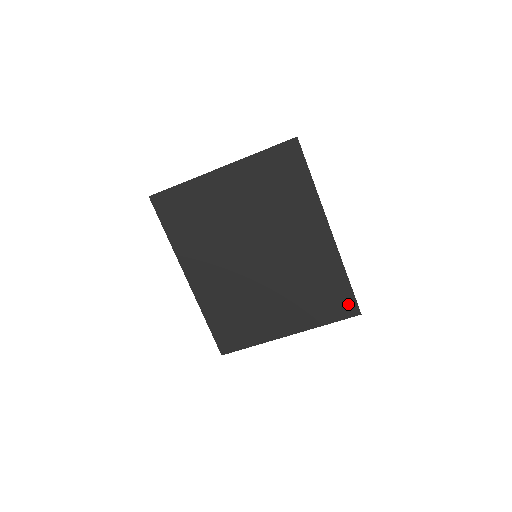
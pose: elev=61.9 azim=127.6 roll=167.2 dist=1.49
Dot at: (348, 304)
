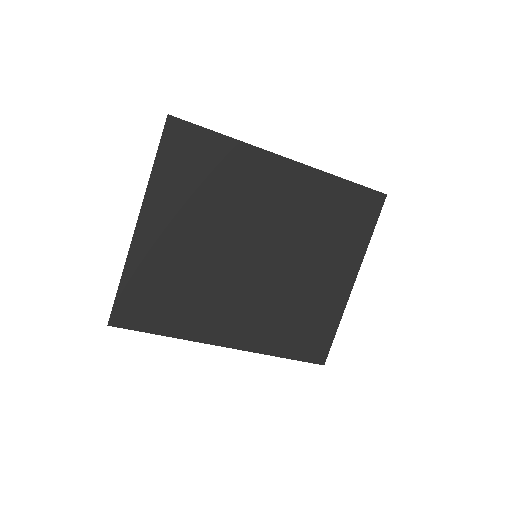
Dot at: (368, 200)
